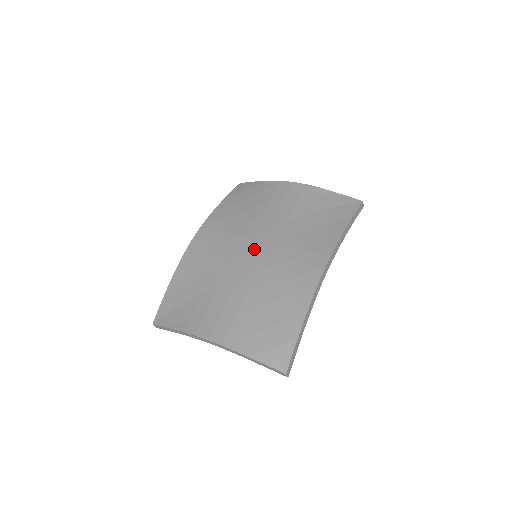
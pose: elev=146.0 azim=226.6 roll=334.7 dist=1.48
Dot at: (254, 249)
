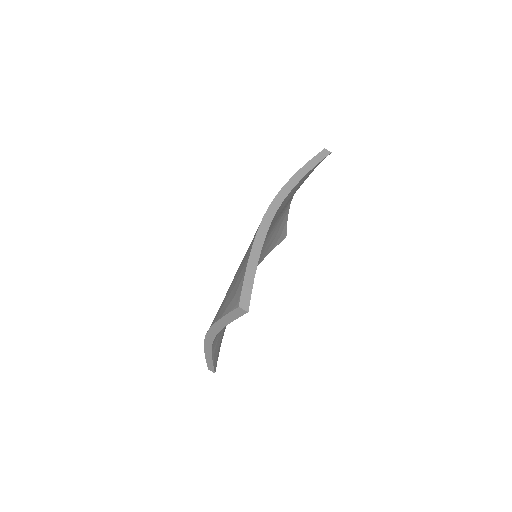
Dot at: occluded
